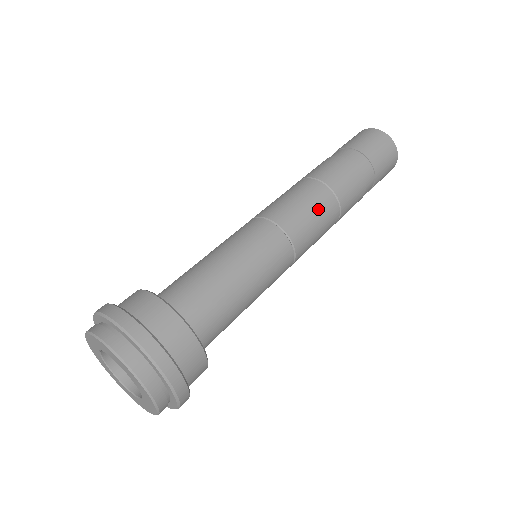
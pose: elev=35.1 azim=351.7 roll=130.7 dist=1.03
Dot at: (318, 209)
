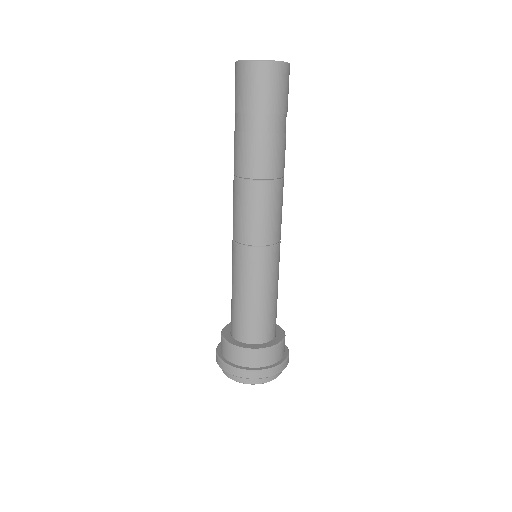
Dot at: (252, 205)
